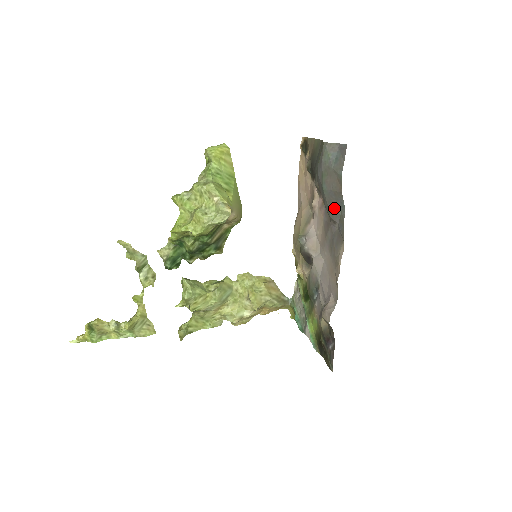
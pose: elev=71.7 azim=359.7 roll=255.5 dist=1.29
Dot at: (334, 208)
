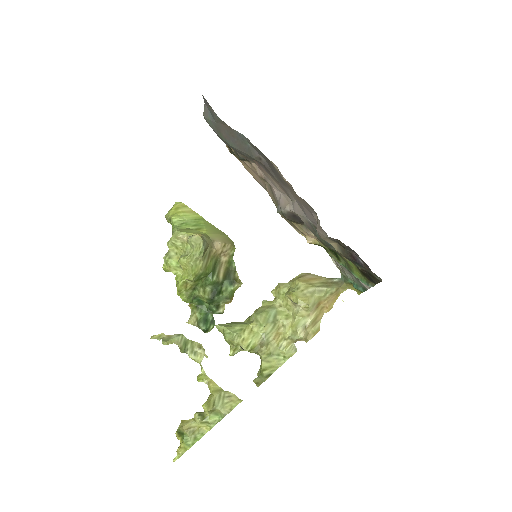
Dot at: (246, 148)
